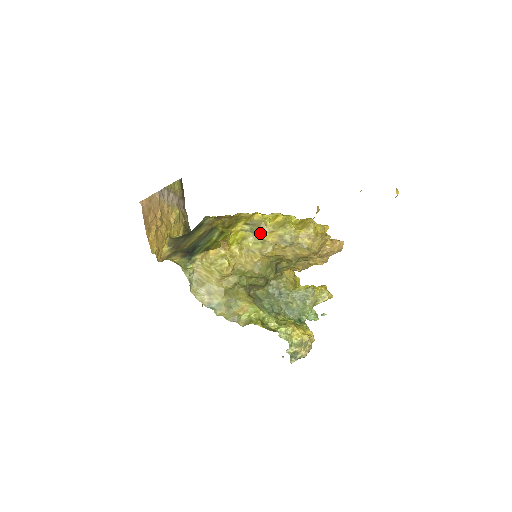
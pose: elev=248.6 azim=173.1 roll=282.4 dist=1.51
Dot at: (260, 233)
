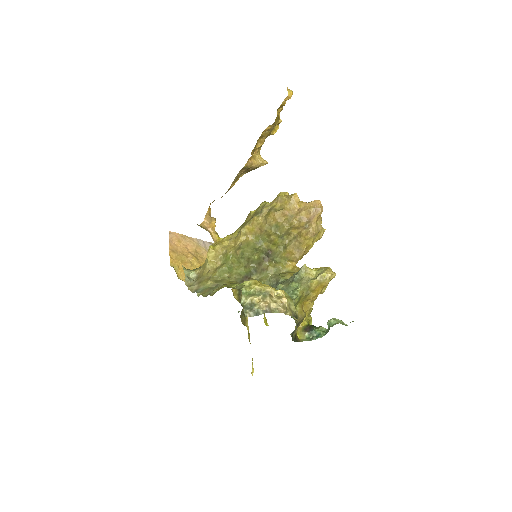
Dot at: (245, 222)
